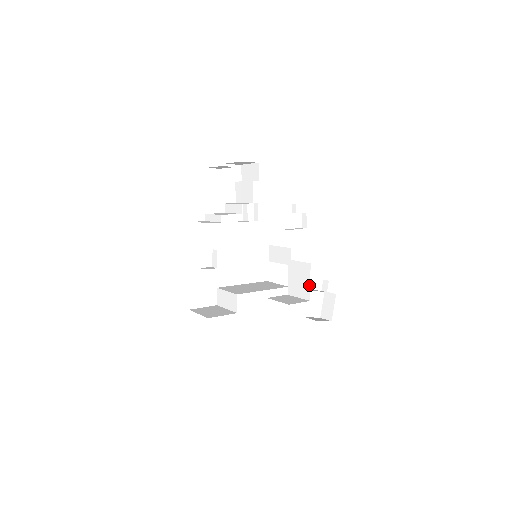
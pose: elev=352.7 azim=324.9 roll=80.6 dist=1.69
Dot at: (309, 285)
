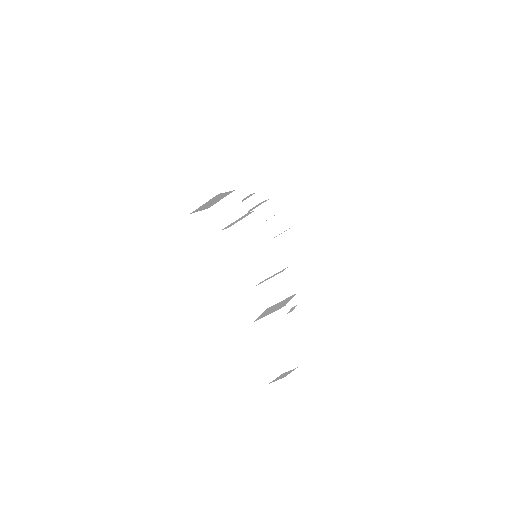
Dot at: (288, 301)
